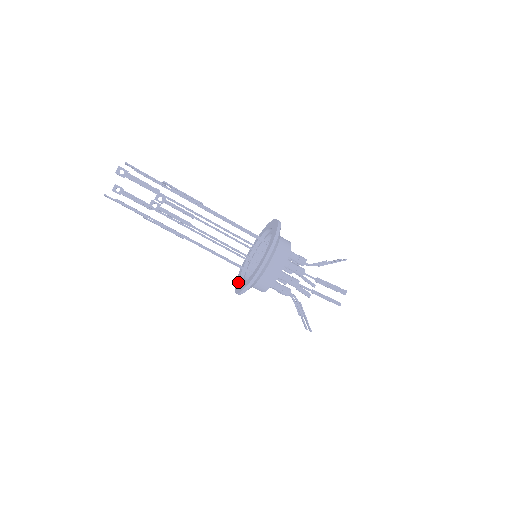
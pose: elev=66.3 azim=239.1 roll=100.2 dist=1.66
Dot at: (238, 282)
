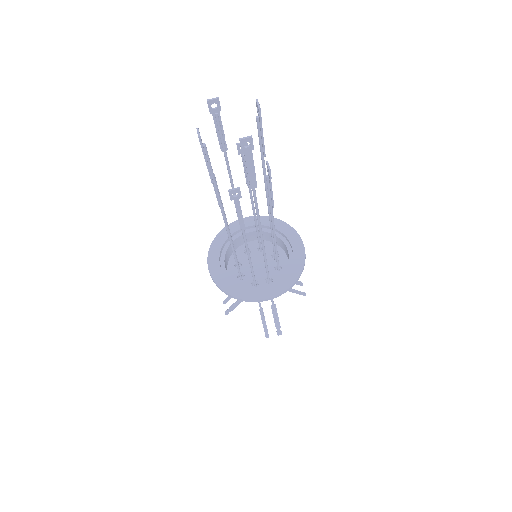
Dot at: (218, 250)
